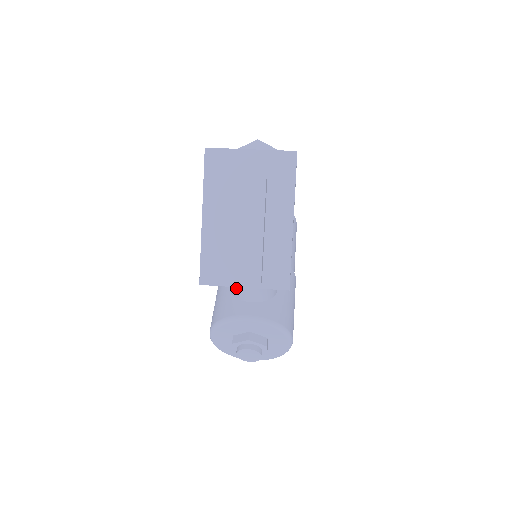
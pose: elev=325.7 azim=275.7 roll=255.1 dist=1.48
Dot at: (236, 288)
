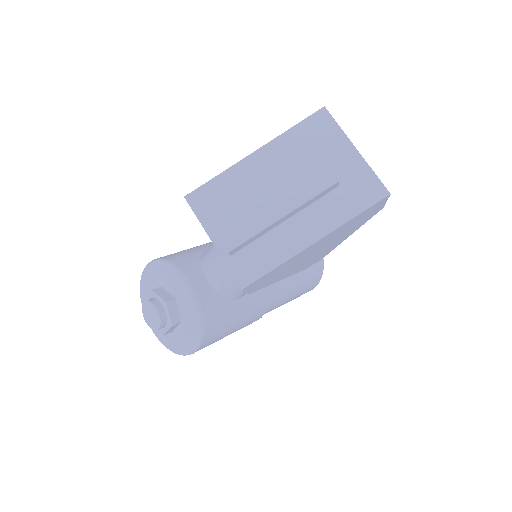
Dot at: (210, 252)
